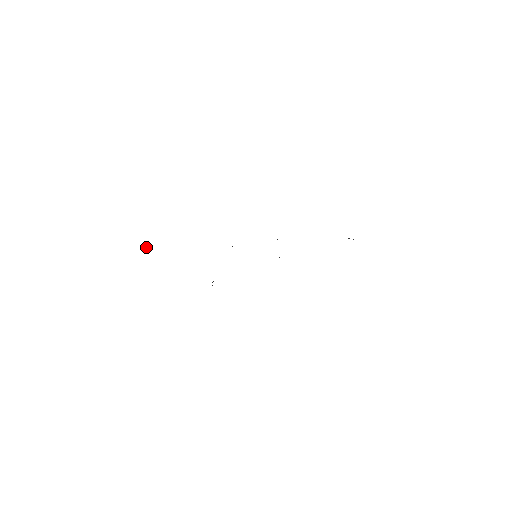
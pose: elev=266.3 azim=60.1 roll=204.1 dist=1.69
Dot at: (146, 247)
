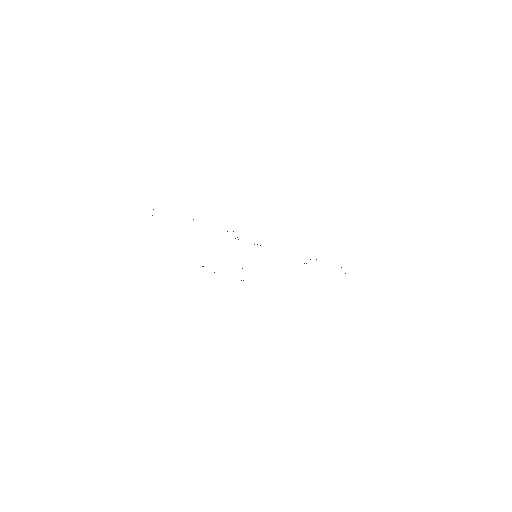
Dot at: occluded
